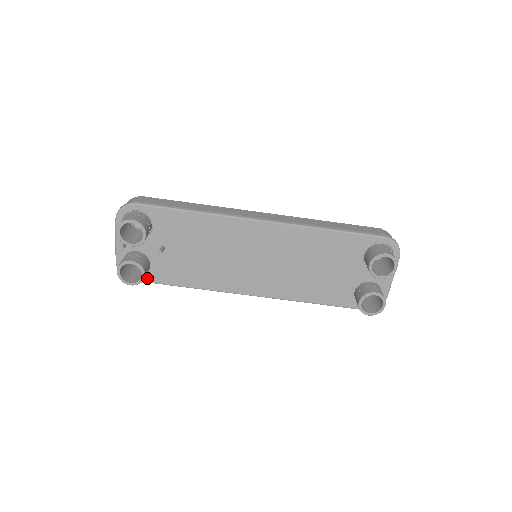
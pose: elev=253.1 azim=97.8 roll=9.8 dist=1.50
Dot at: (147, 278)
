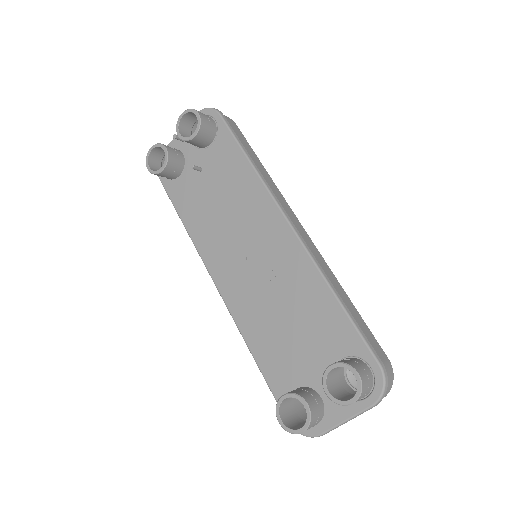
Dot at: (168, 185)
